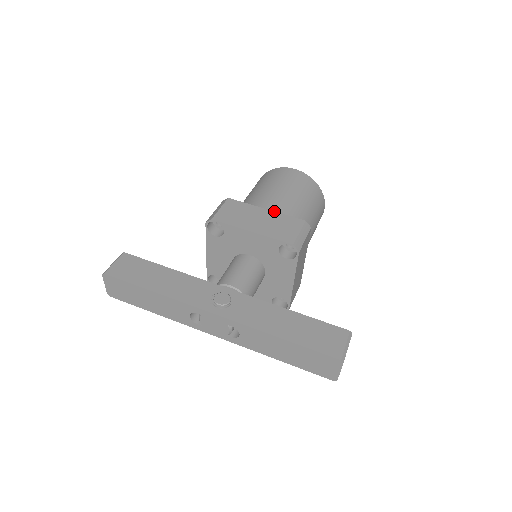
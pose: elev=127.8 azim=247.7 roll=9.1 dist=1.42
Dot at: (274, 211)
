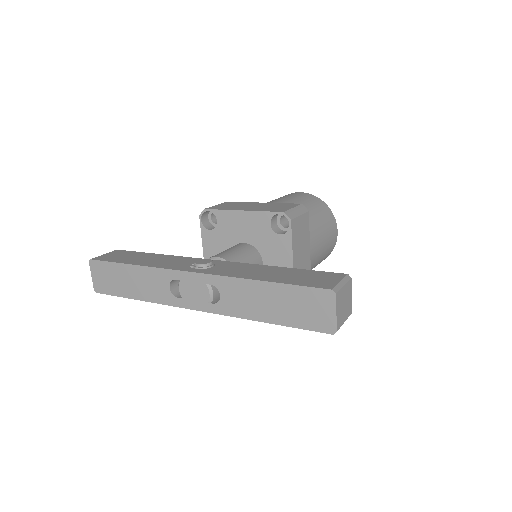
Dot at: occluded
